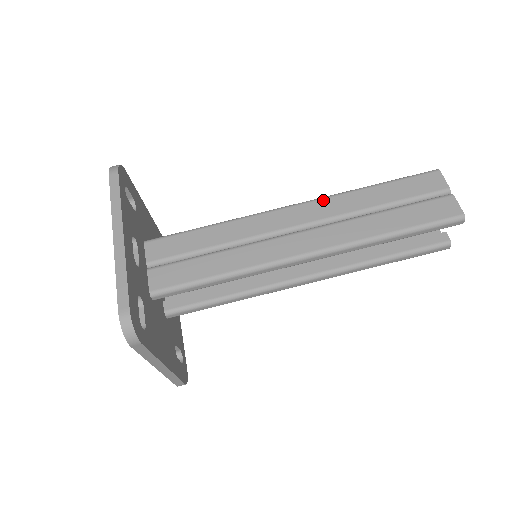
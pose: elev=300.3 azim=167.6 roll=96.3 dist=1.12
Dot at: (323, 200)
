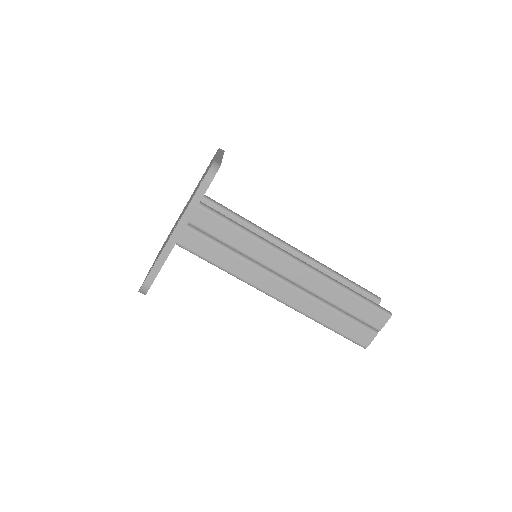
Dot at: (318, 277)
